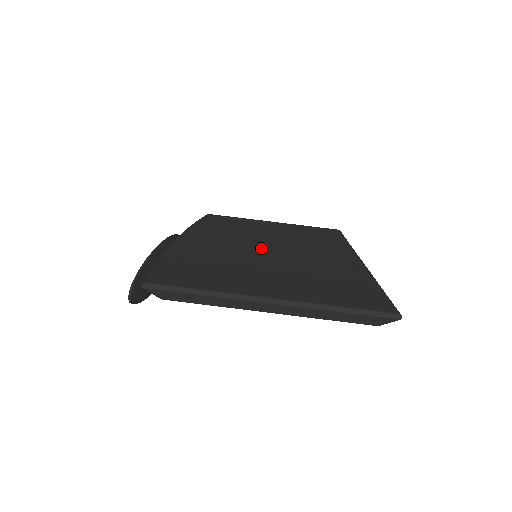
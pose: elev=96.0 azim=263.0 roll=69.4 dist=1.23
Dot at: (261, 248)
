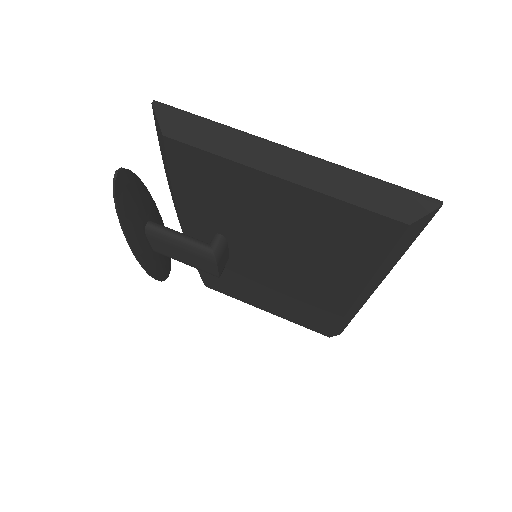
Dot at: occluded
